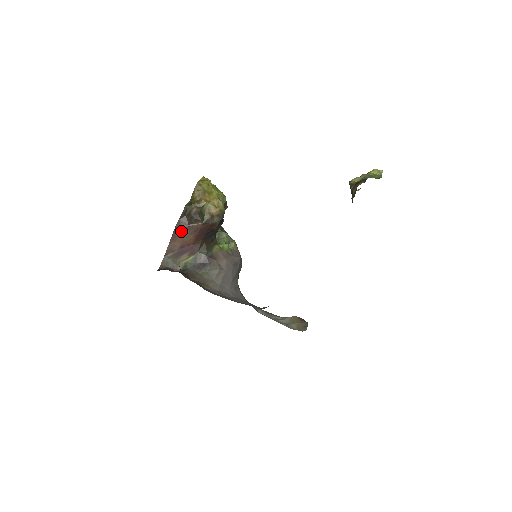
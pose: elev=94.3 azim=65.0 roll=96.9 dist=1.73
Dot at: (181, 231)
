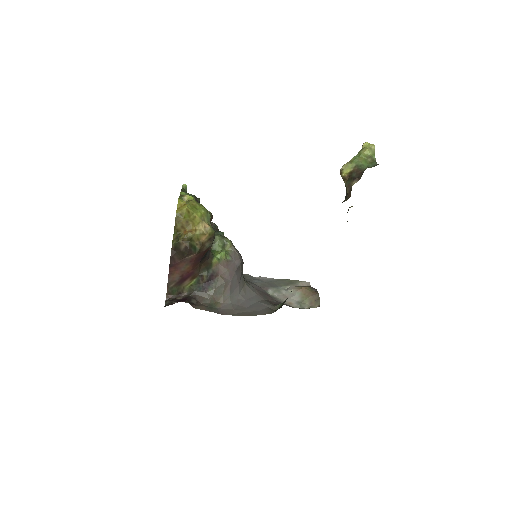
Dot at: (176, 266)
